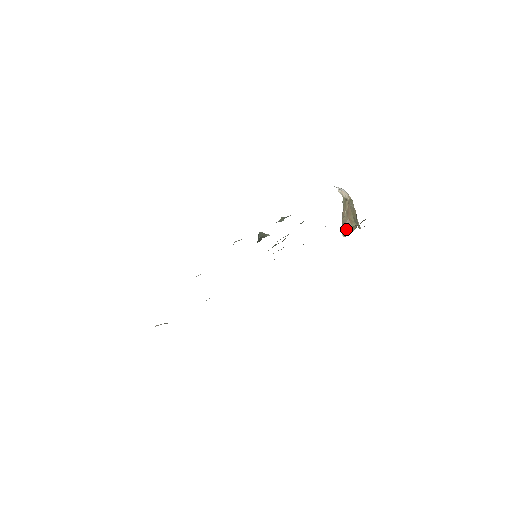
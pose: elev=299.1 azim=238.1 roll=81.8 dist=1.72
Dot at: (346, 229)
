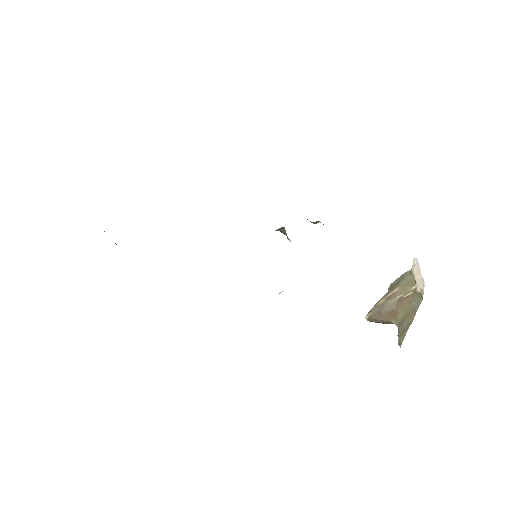
Dot at: (379, 316)
